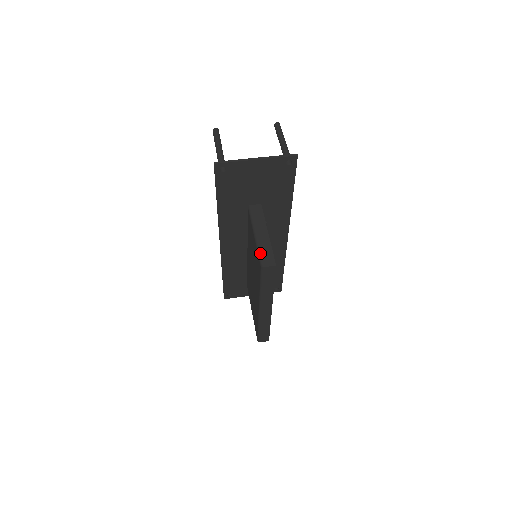
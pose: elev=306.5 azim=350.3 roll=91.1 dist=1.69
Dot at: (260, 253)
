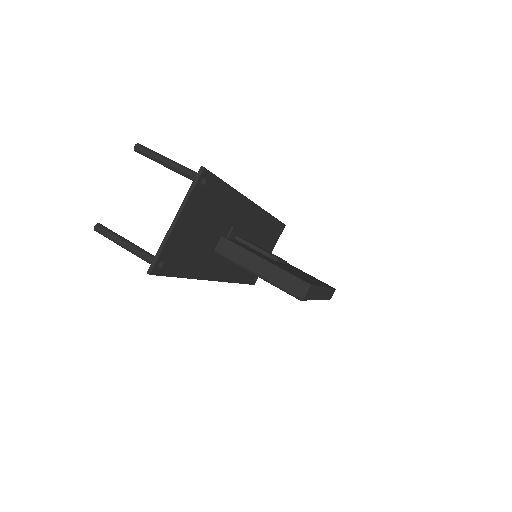
Dot at: (283, 289)
